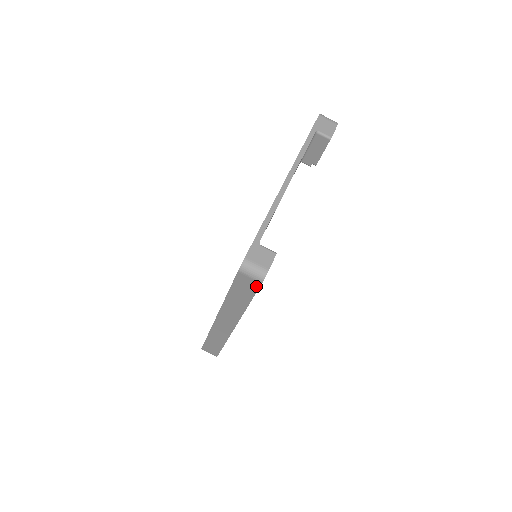
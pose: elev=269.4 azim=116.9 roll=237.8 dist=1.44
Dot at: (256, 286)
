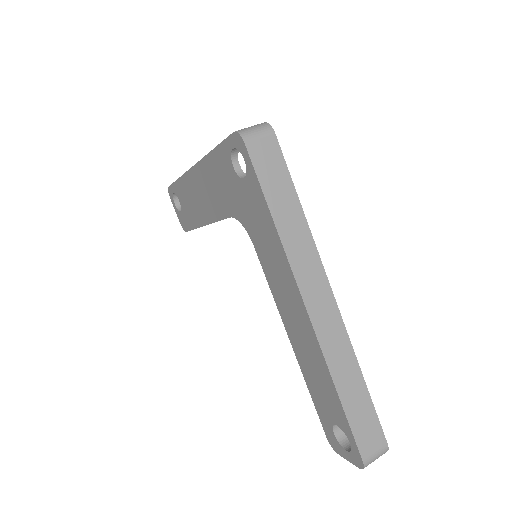
Dot at: (275, 147)
